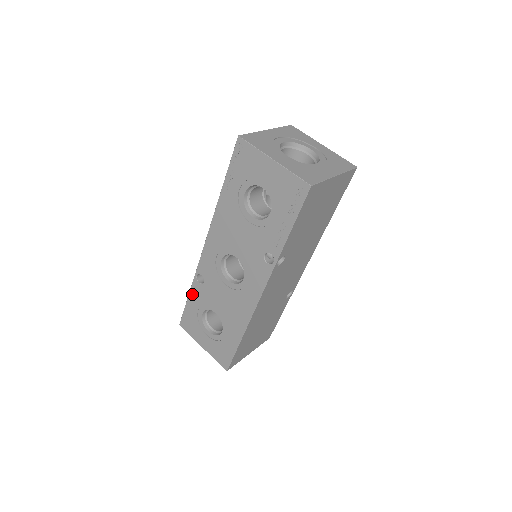
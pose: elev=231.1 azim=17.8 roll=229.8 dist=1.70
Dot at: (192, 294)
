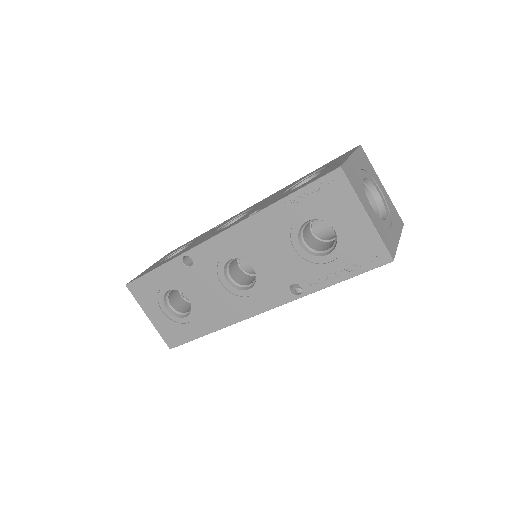
Dot at: (165, 268)
